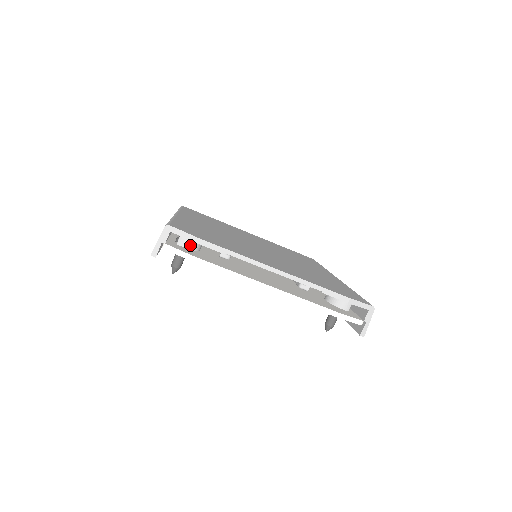
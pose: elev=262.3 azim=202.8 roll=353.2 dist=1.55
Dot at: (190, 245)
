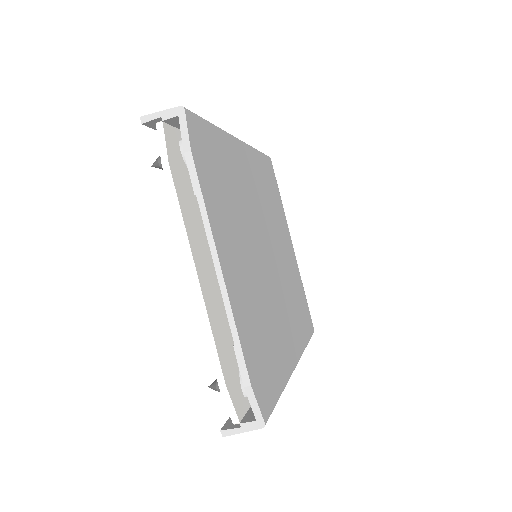
Dot at: occluded
